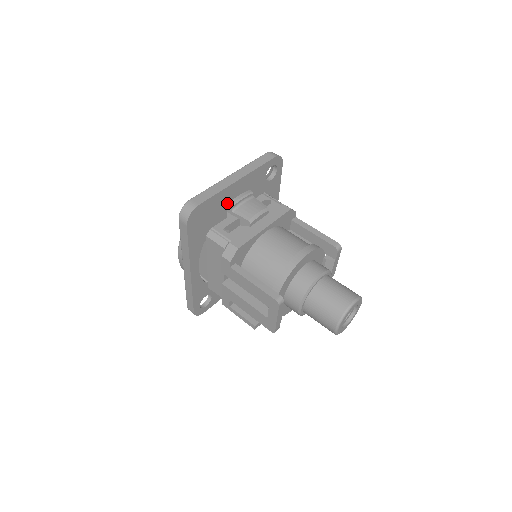
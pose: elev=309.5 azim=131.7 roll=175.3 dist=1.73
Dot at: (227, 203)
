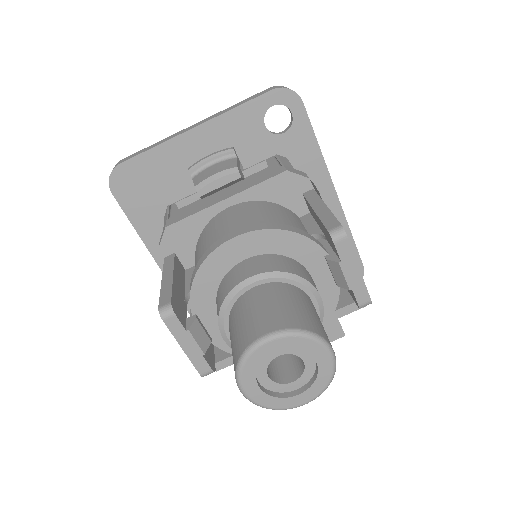
Dot at: (187, 166)
